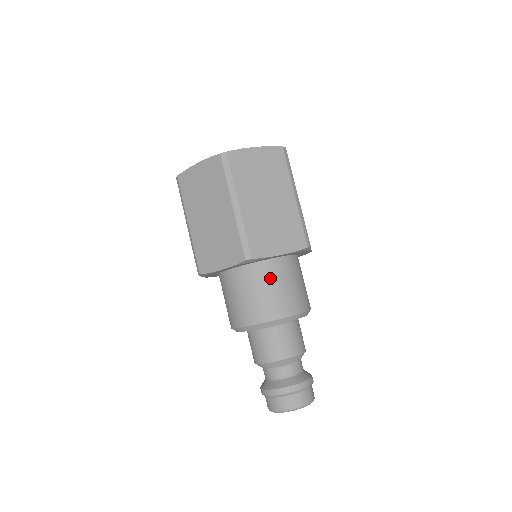
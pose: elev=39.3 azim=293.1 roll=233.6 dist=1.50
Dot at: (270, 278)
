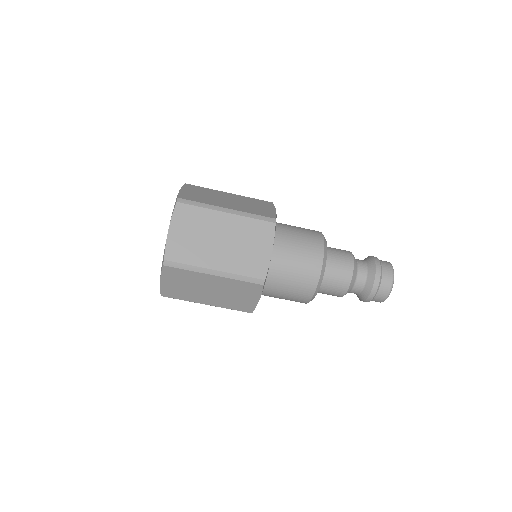
Dot at: (285, 265)
